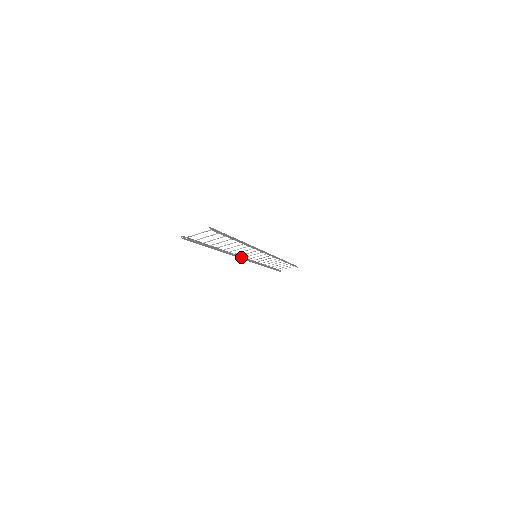
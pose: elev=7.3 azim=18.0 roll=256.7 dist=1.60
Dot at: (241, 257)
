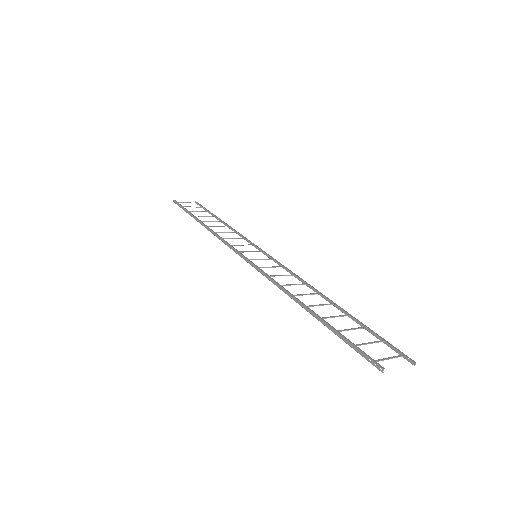
Dot at: (250, 262)
